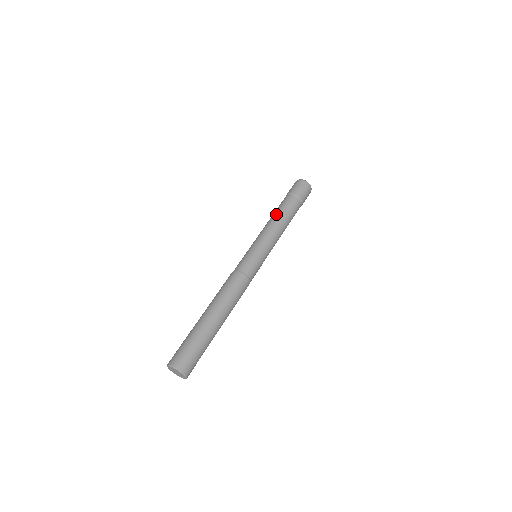
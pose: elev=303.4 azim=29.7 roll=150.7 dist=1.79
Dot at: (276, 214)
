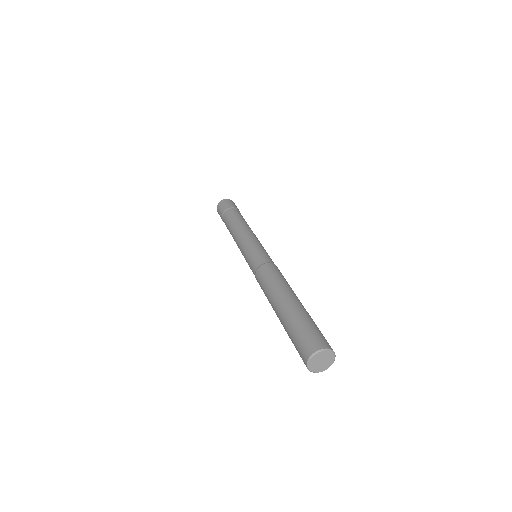
Dot at: (236, 222)
